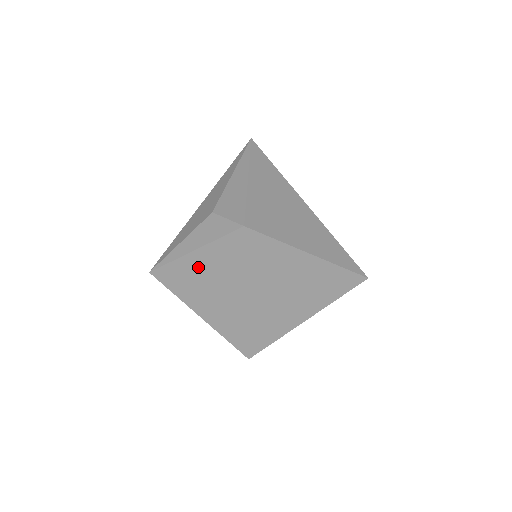
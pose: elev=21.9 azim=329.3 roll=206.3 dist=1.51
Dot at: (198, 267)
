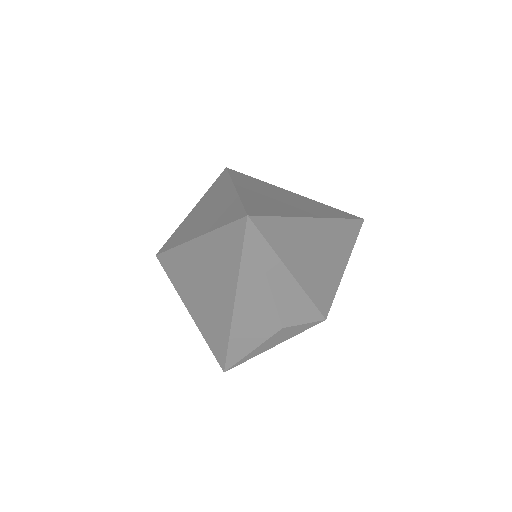
Dot at: occluded
